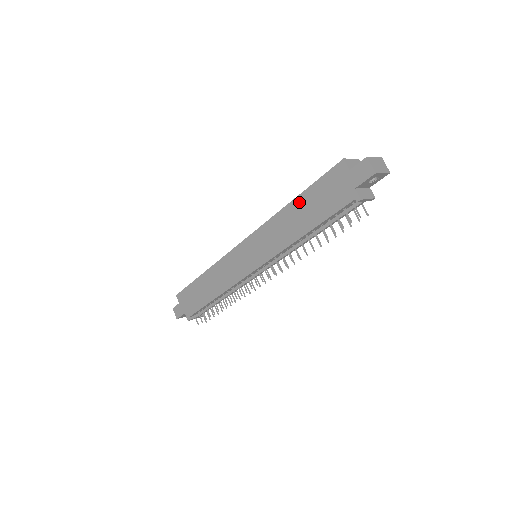
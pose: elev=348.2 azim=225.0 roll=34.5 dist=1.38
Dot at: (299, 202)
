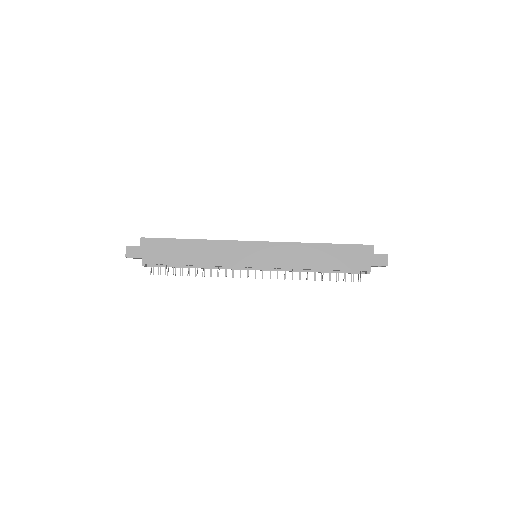
Dot at: (327, 248)
